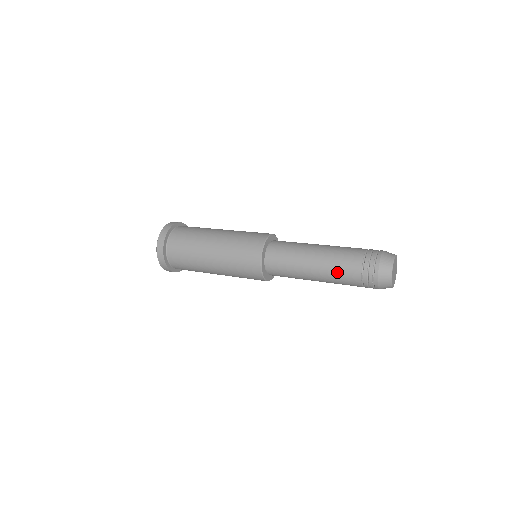
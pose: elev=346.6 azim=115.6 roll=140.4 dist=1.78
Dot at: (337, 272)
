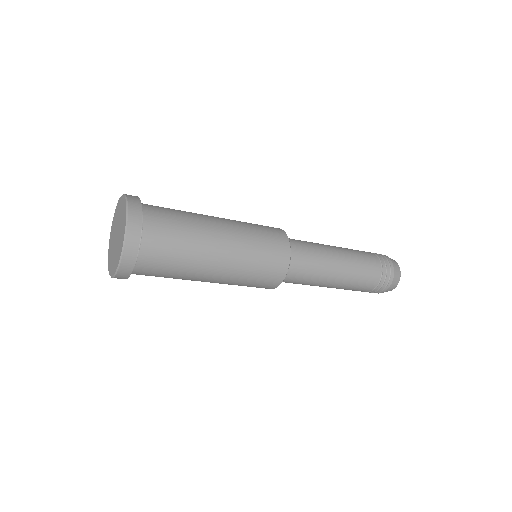
Dot at: (358, 282)
